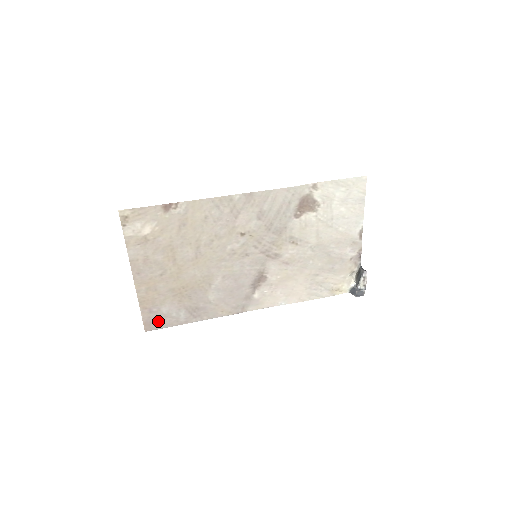
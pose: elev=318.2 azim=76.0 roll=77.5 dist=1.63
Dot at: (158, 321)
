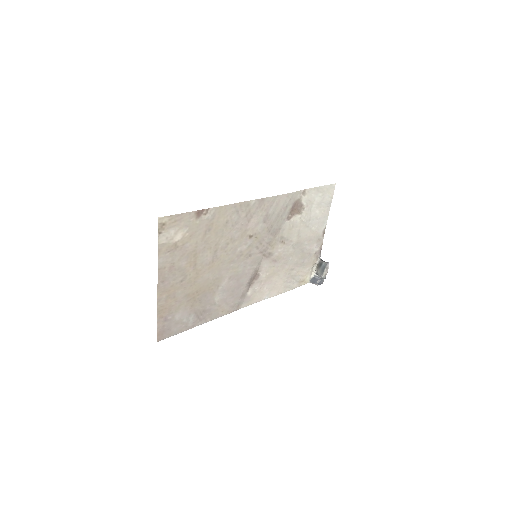
Dot at: (170, 329)
